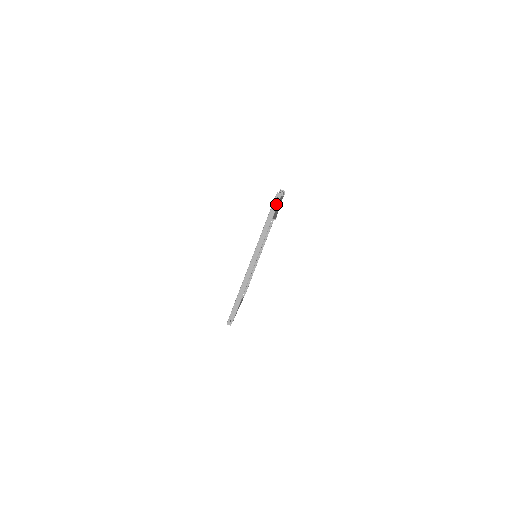
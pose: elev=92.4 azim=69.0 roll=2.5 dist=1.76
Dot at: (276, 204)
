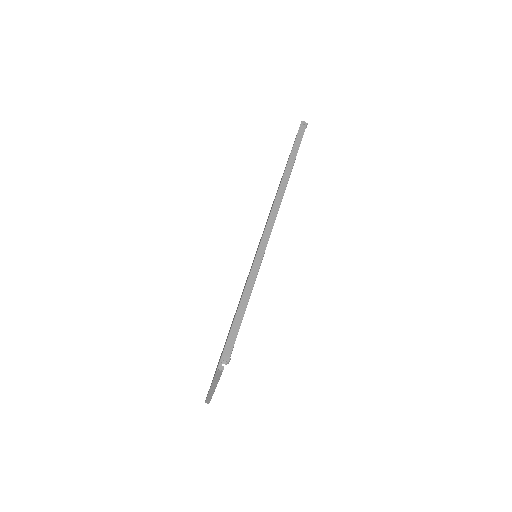
Dot at: (219, 374)
